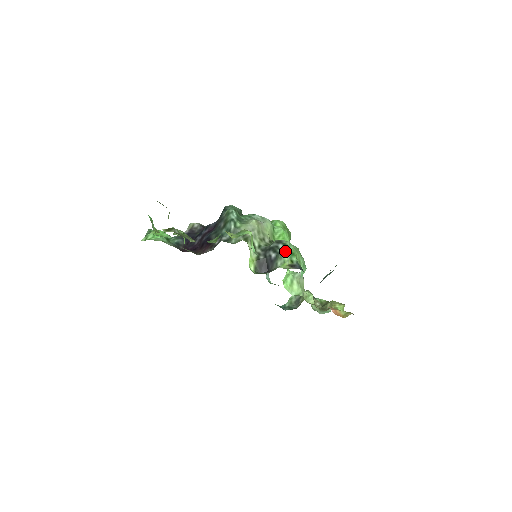
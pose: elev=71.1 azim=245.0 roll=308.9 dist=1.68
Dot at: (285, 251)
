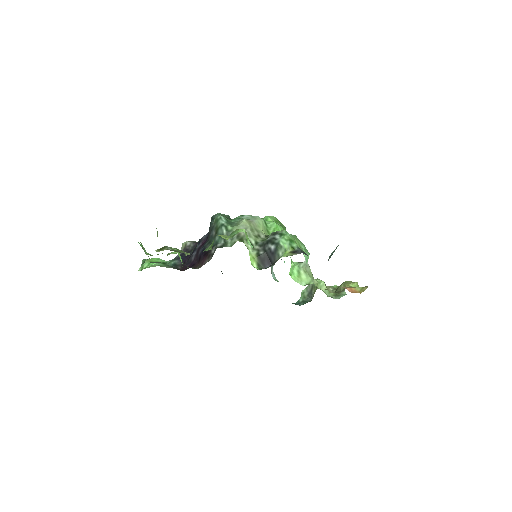
Dot at: (283, 240)
